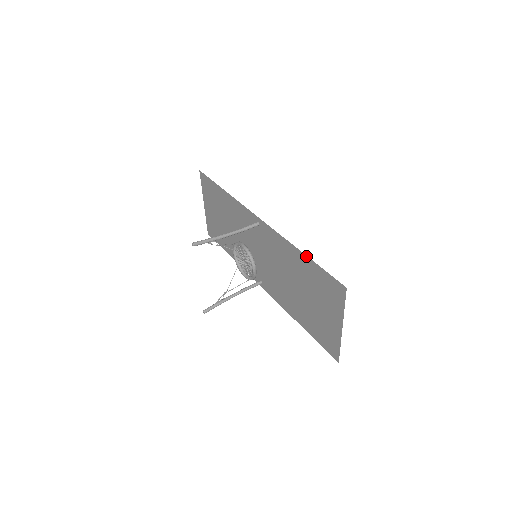
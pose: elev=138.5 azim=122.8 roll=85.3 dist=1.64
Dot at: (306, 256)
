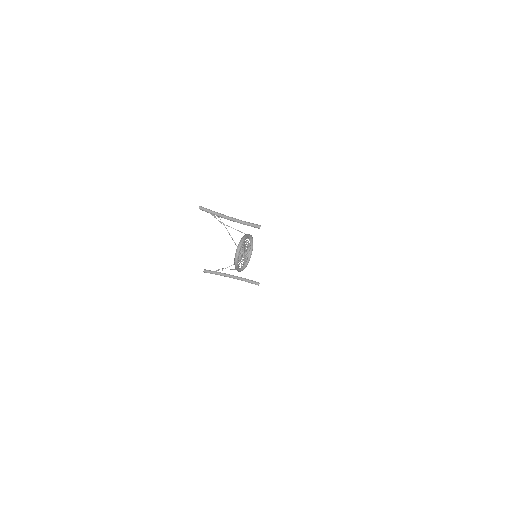
Dot at: occluded
